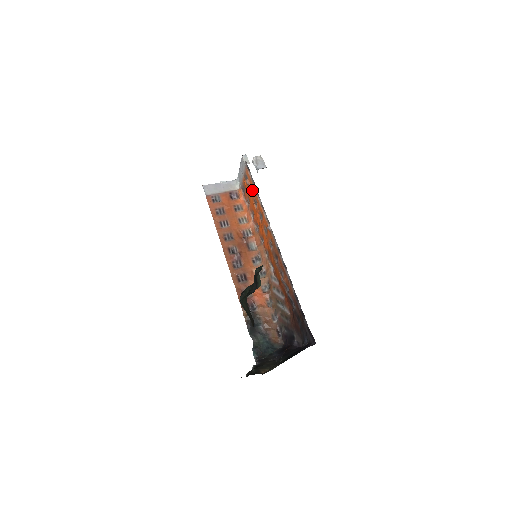
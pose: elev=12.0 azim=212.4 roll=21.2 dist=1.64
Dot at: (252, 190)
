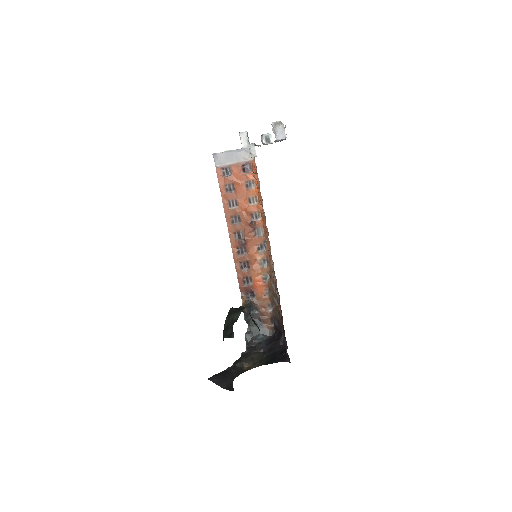
Dot at: (258, 186)
